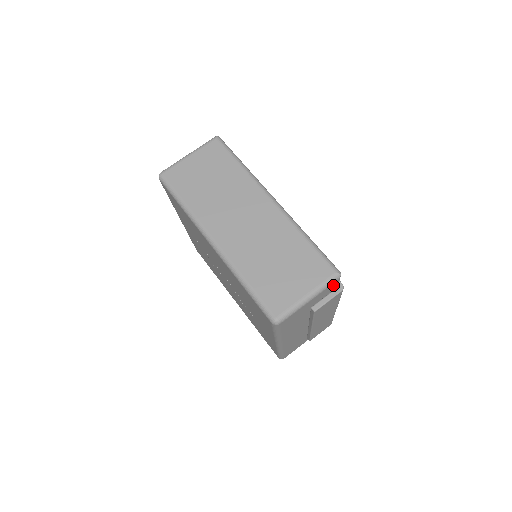
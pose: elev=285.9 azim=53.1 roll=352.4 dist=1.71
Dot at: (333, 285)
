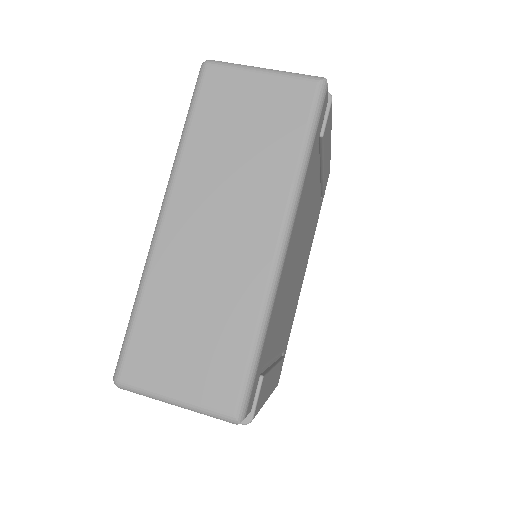
Dot at: occluded
